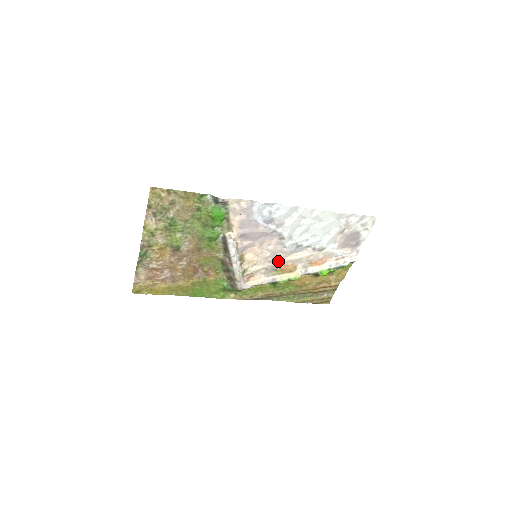
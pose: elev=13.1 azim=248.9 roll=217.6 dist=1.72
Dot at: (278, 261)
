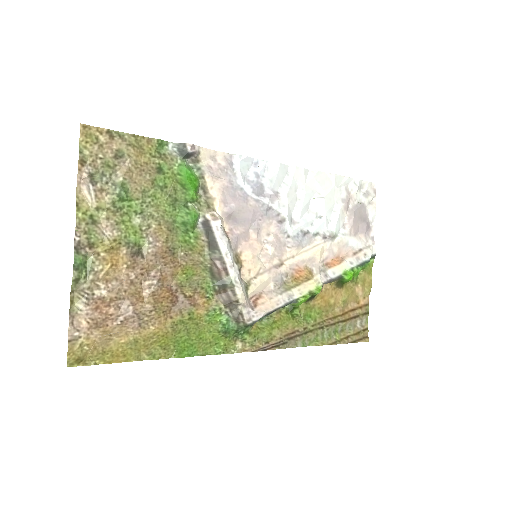
Dot at: (286, 264)
